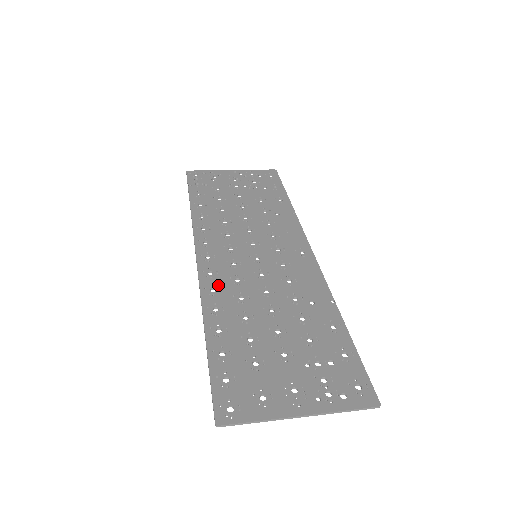
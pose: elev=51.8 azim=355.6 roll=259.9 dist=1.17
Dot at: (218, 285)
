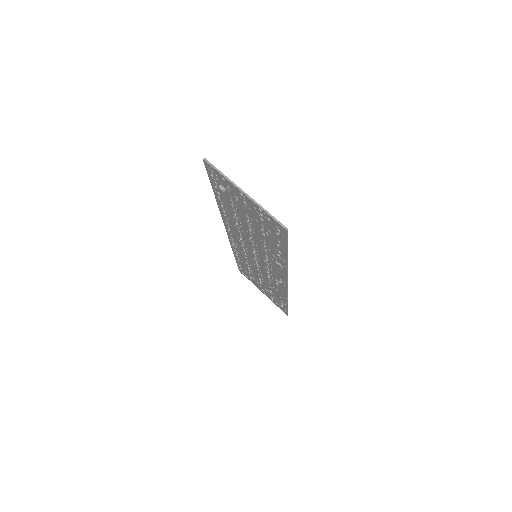
Dot at: occluded
